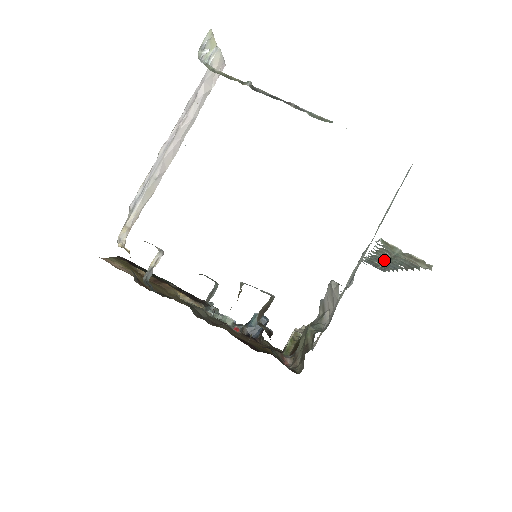
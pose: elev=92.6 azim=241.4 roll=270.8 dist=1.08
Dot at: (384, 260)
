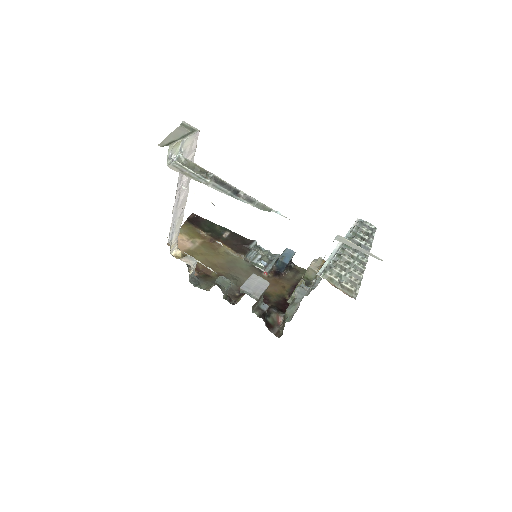
Dot at: (354, 249)
